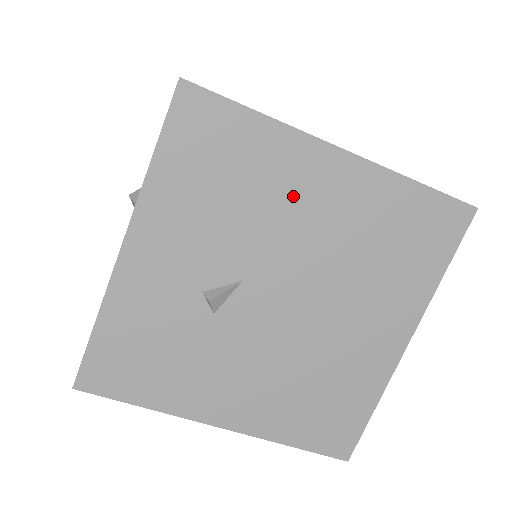
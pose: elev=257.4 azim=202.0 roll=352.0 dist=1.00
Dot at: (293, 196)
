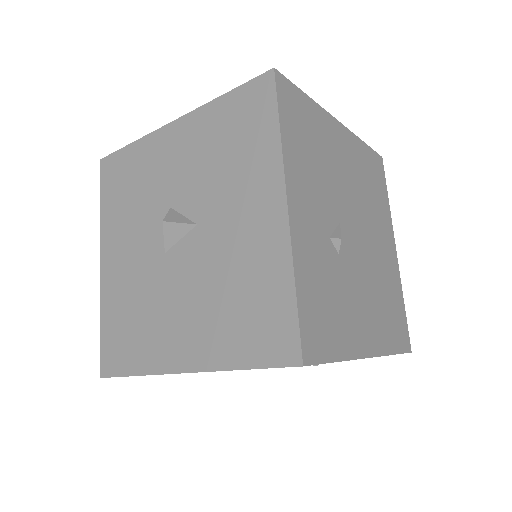
Dot at: (336, 155)
